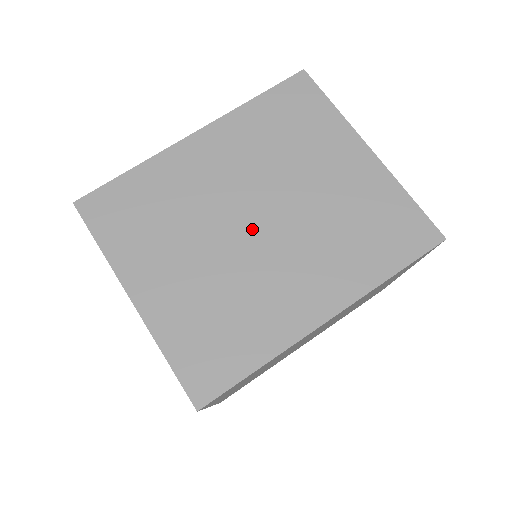
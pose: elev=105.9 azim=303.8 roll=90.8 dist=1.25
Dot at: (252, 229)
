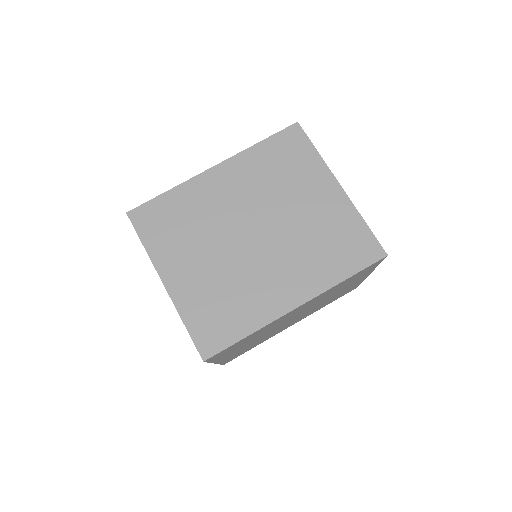
Dot at: (250, 239)
